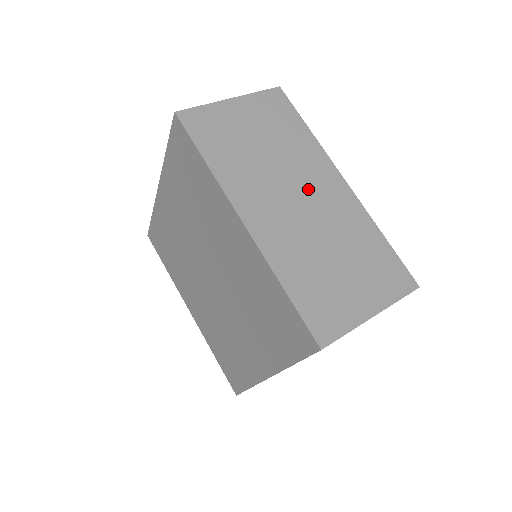
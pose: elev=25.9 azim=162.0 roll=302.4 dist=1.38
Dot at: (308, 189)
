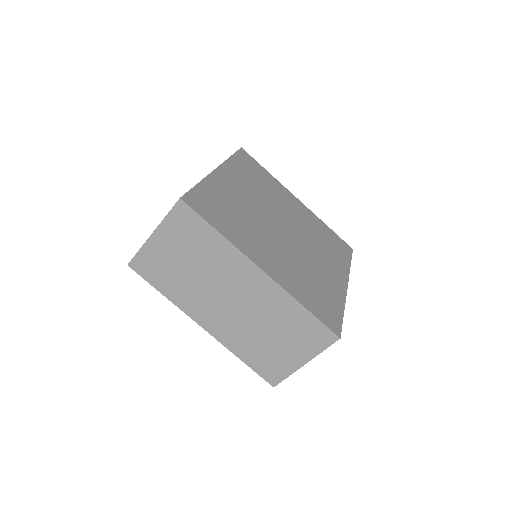
Dot at: (235, 289)
